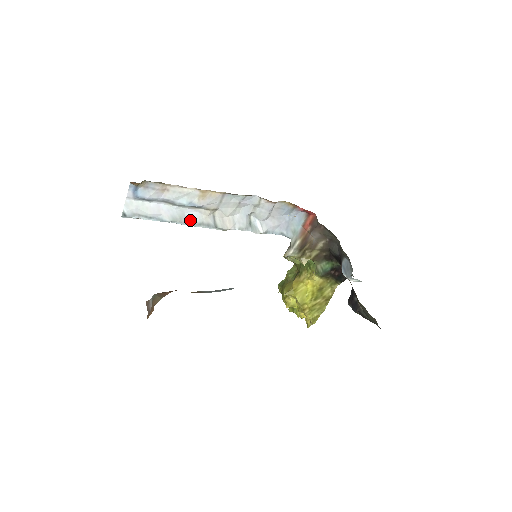
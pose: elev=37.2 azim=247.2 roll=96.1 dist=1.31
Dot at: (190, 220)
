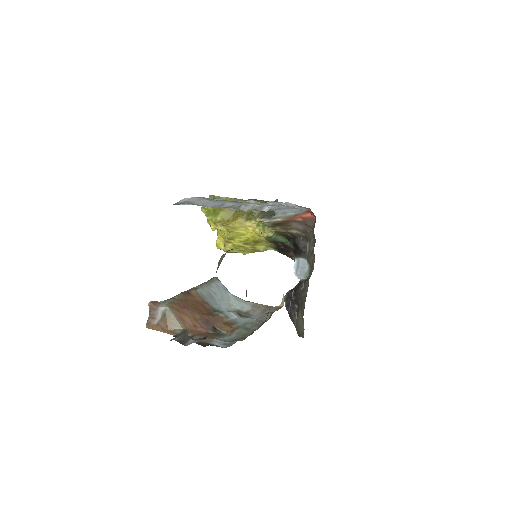
Dot at: (225, 205)
